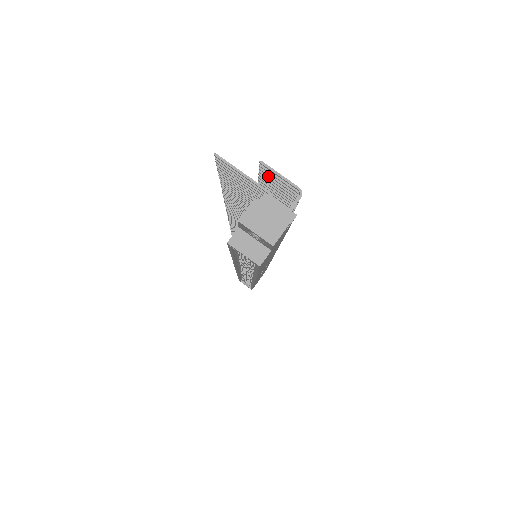
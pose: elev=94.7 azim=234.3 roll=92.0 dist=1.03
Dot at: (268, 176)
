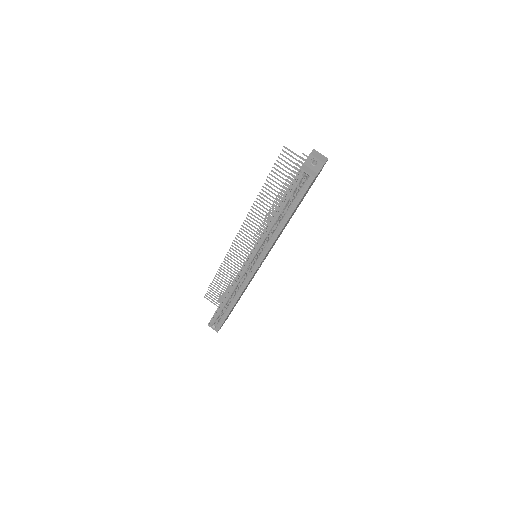
Dot at: occluded
